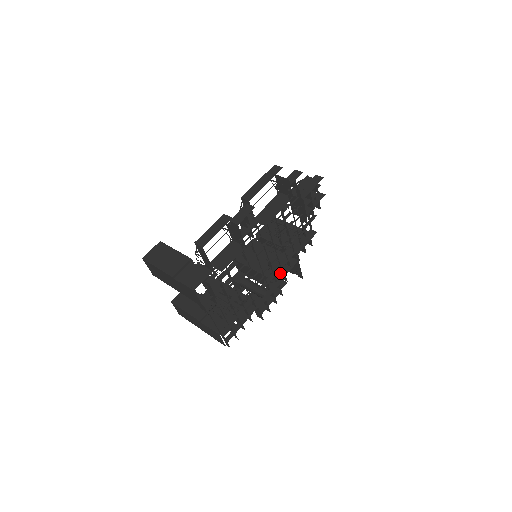
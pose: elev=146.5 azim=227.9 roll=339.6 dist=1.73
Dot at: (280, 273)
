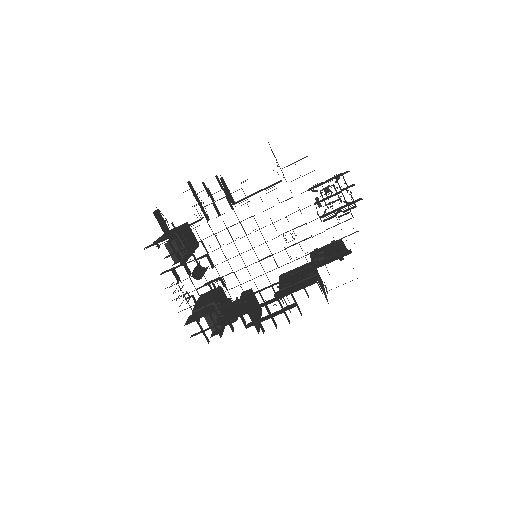
Dot at: (290, 291)
